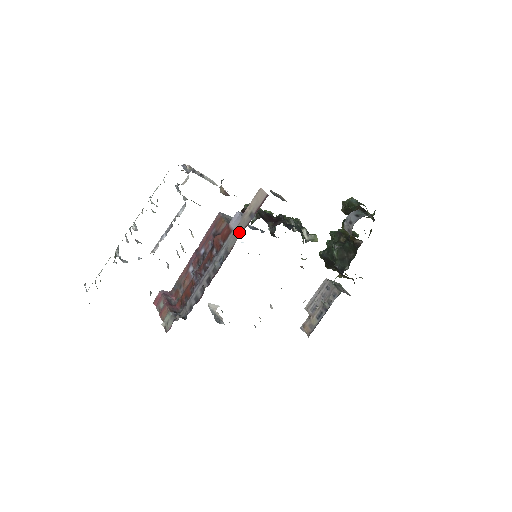
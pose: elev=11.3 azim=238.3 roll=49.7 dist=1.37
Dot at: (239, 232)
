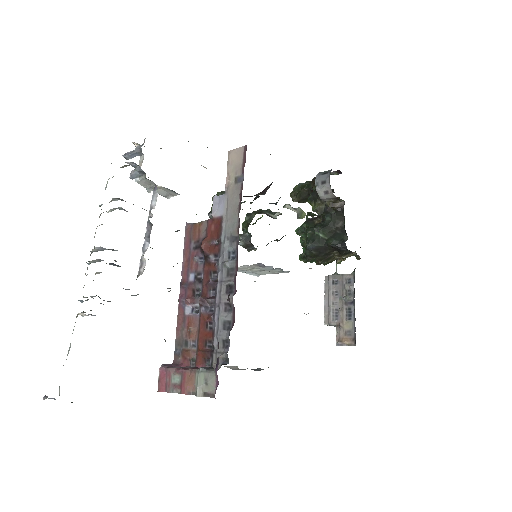
Dot at: (235, 207)
